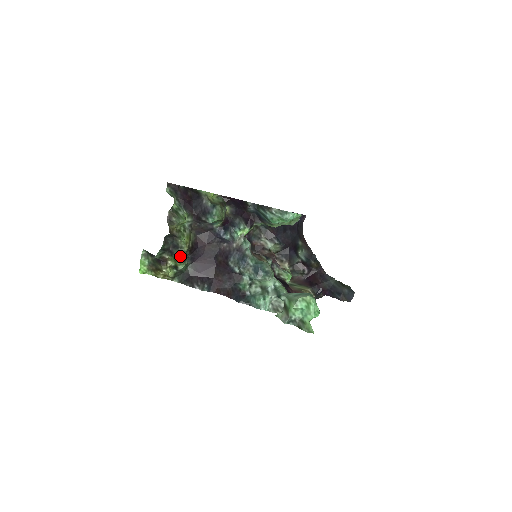
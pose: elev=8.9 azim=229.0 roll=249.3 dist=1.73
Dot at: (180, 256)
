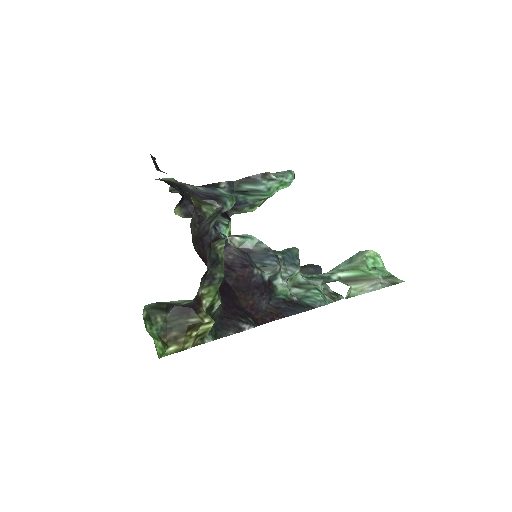
Dot at: (223, 278)
